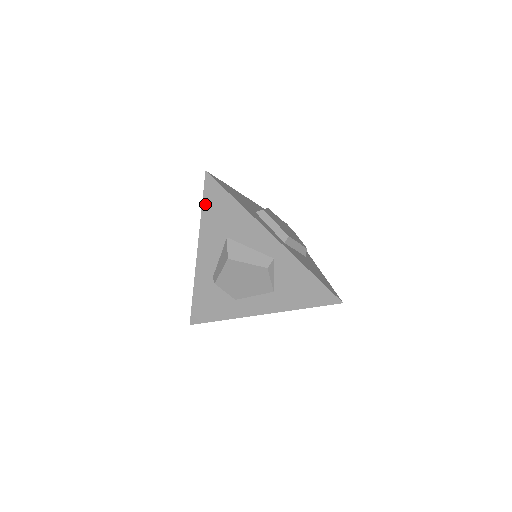
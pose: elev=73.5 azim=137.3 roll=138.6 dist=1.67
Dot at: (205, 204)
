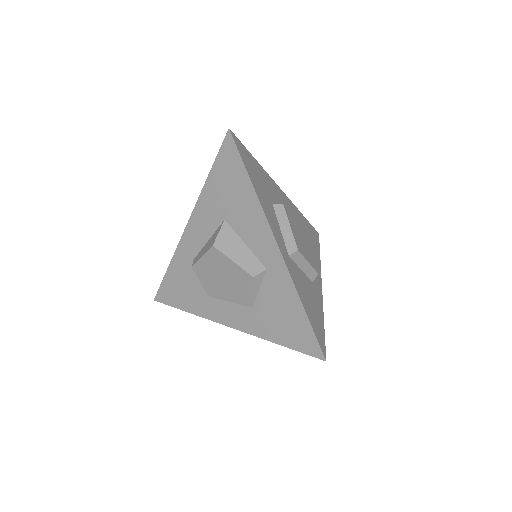
Dot at: (215, 169)
